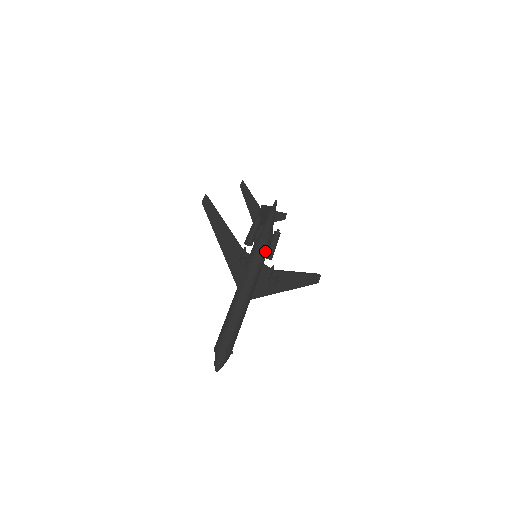
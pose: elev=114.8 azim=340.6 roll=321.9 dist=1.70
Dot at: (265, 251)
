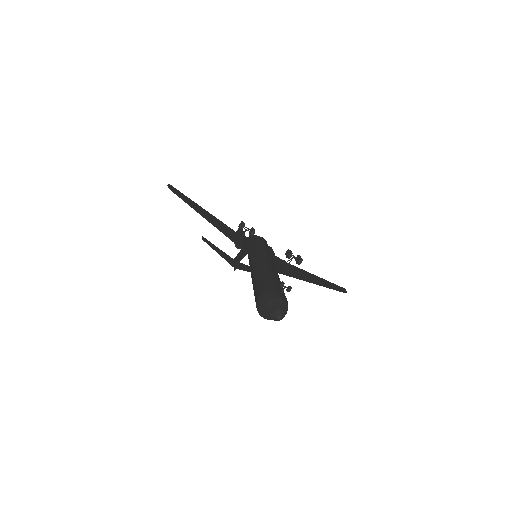
Dot at: (265, 243)
